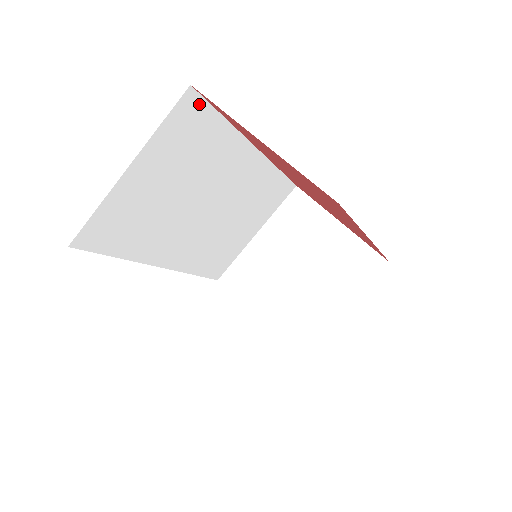
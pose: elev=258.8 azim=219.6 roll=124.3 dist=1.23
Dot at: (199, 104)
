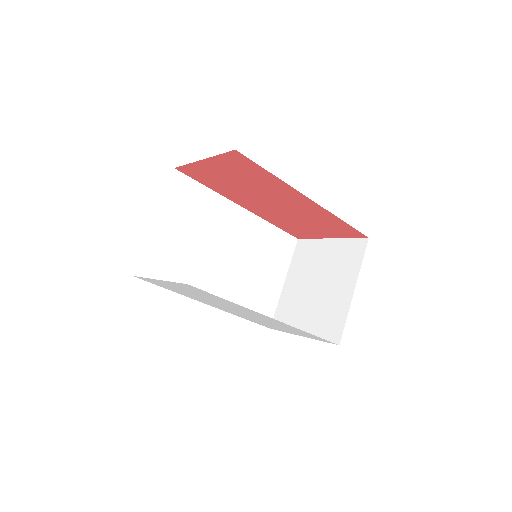
Dot at: (185, 179)
